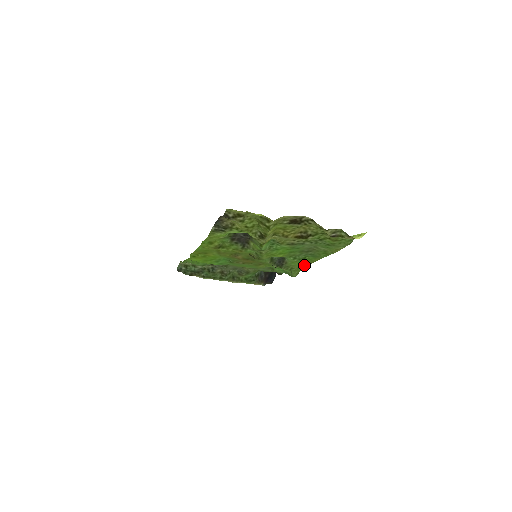
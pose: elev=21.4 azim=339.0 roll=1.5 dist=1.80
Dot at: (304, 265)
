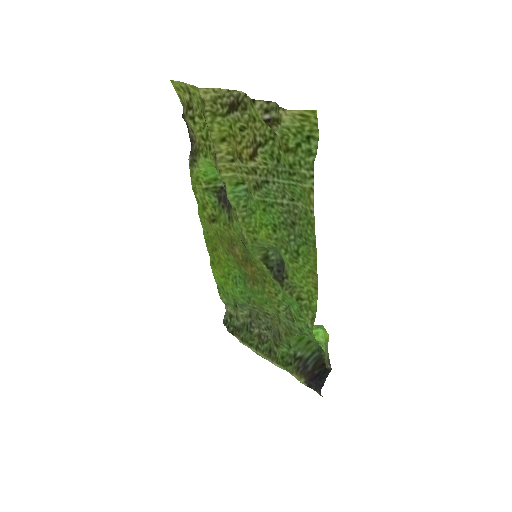
Dot at: (313, 289)
